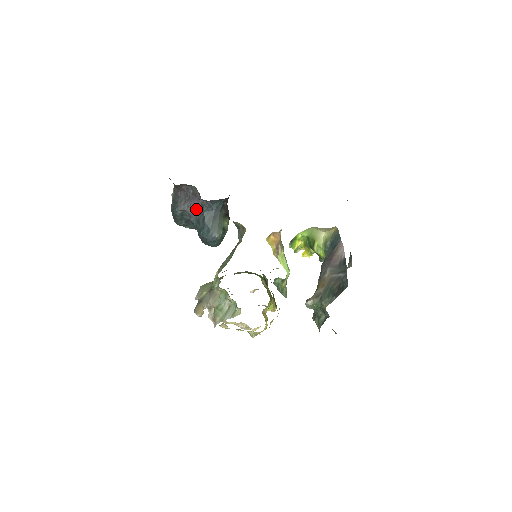
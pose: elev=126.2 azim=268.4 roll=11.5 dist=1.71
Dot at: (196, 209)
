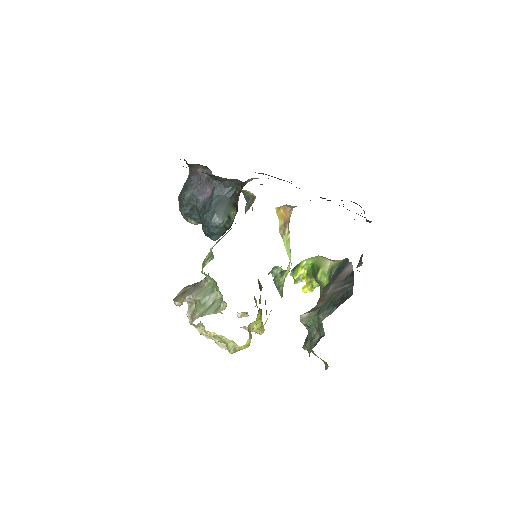
Dot at: (206, 193)
